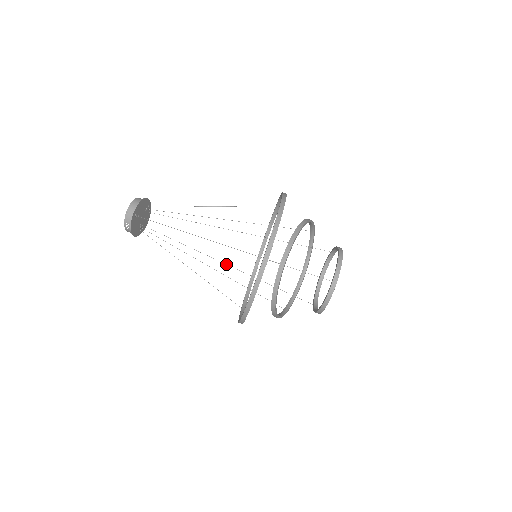
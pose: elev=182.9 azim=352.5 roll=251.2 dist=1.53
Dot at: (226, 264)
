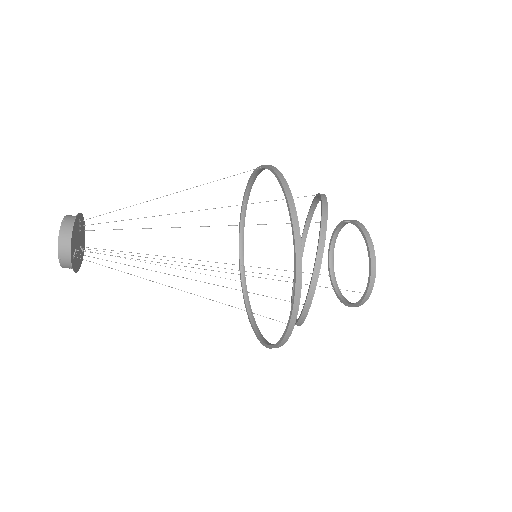
Dot at: (216, 262)
